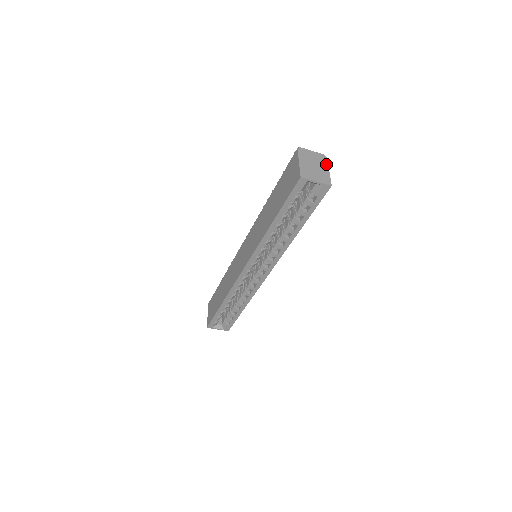
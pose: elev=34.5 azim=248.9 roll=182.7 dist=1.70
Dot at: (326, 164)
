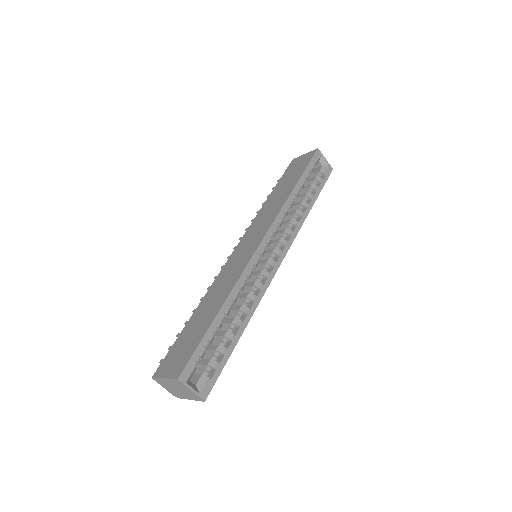
Dot at: occluded
